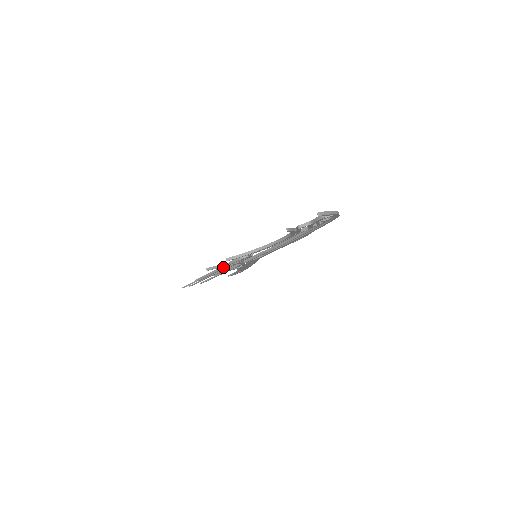
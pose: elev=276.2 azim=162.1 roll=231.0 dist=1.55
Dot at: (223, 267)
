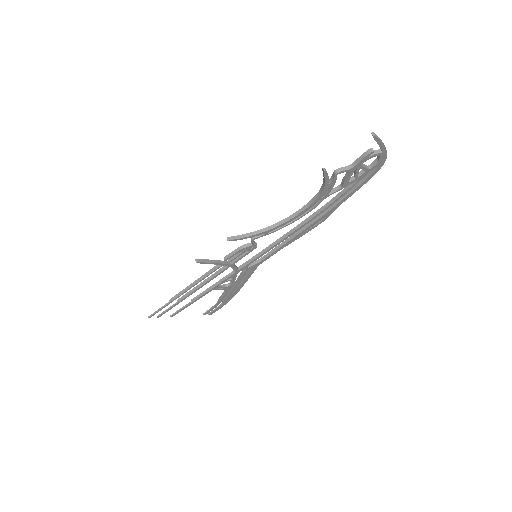
Dot at: (213, 269)
